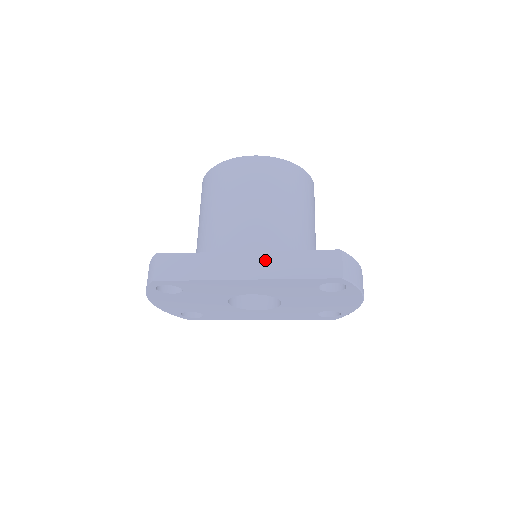
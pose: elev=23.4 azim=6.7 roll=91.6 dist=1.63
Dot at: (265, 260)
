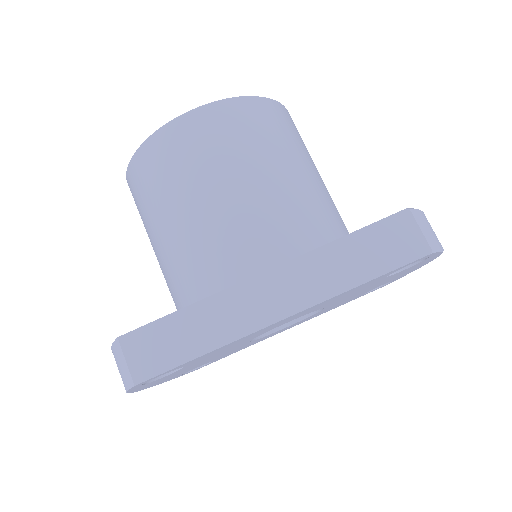
Dot at: (299, 274)
